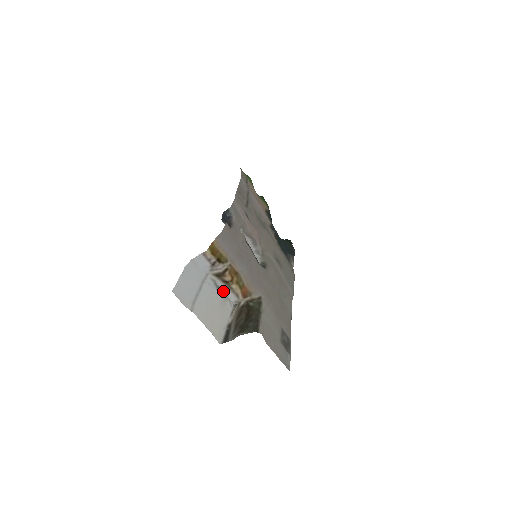
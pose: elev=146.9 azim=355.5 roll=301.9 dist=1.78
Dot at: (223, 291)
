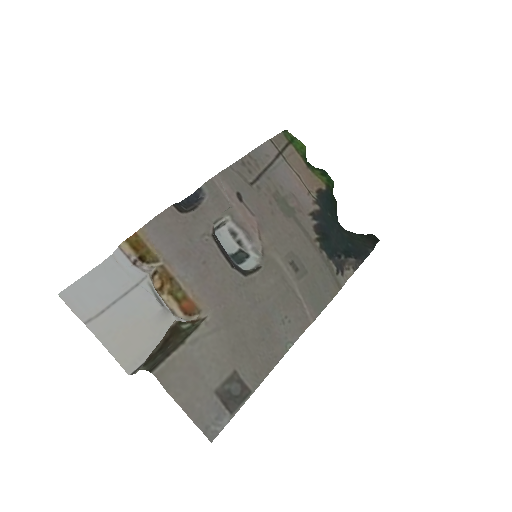
Dot at: (162, 302)
